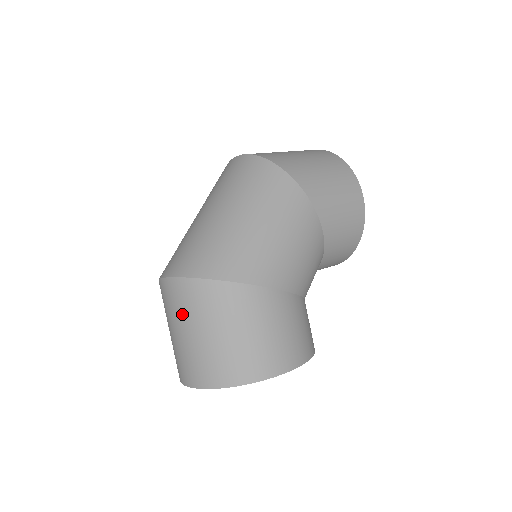
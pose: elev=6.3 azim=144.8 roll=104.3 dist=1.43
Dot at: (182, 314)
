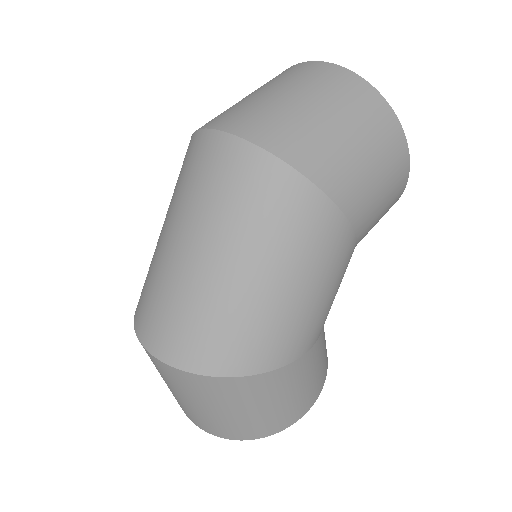
Dot at: (185, 392)
